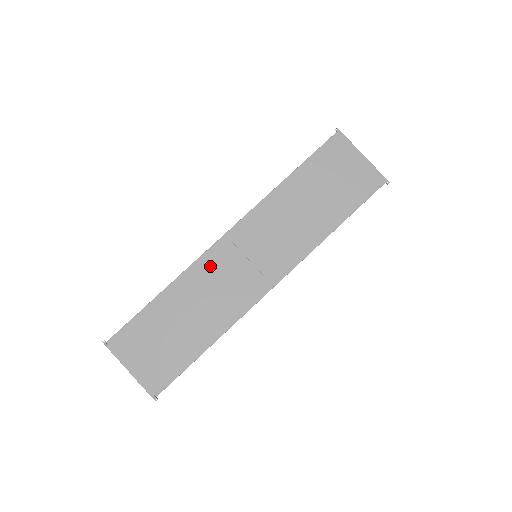
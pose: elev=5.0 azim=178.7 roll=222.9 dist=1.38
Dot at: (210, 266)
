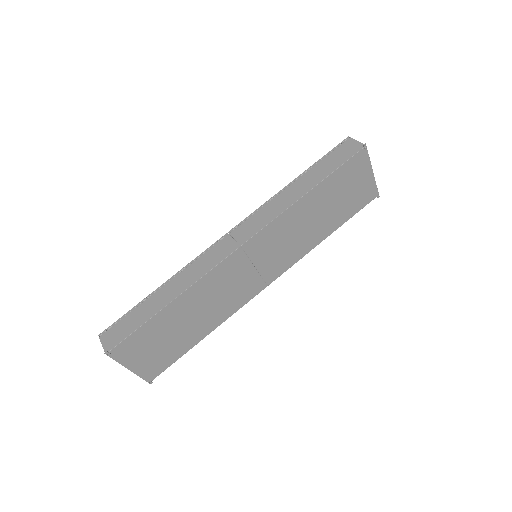
Dot at: (220, 276)
